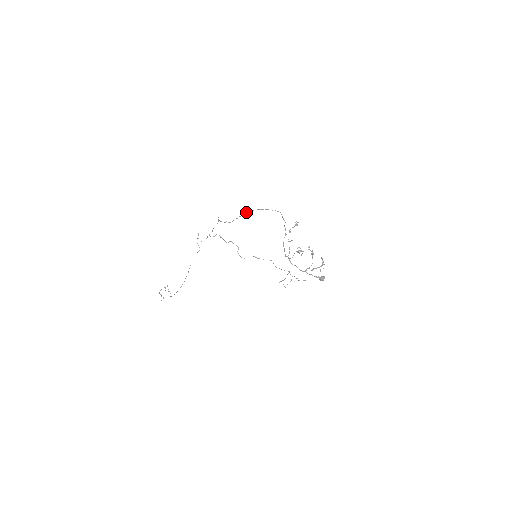
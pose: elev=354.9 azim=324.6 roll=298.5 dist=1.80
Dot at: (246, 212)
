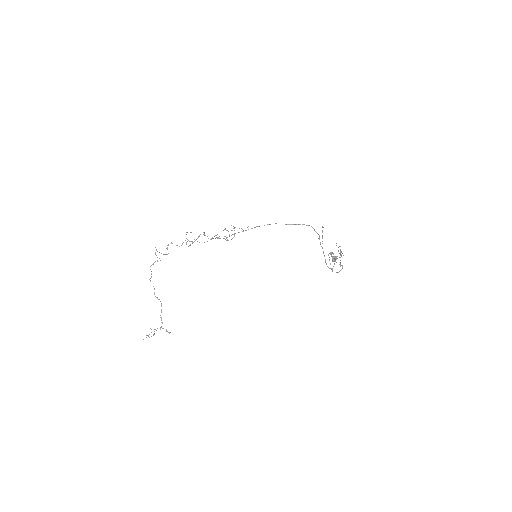
Dot at: occluded
